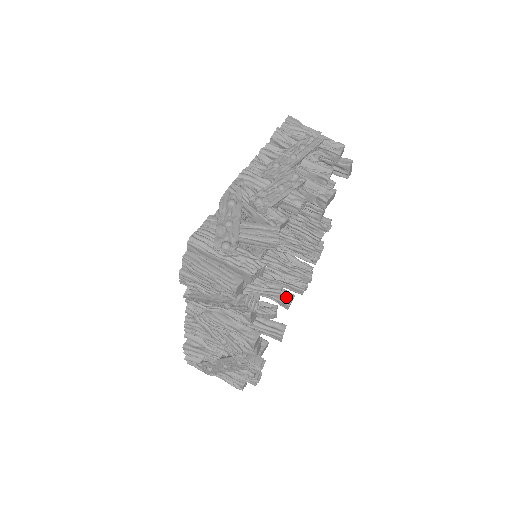
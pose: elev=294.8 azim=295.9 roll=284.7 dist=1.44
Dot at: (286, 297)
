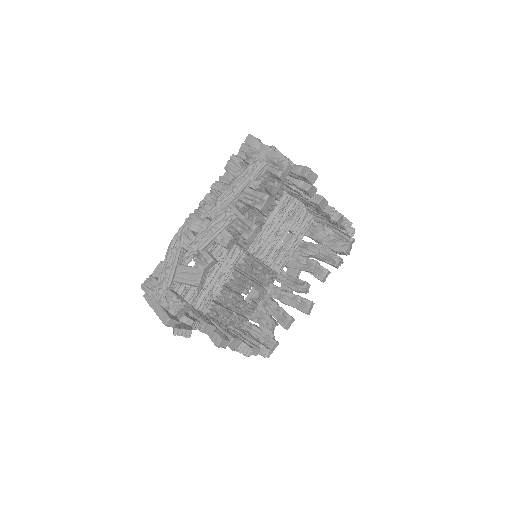
Dot at: (320, 272)
